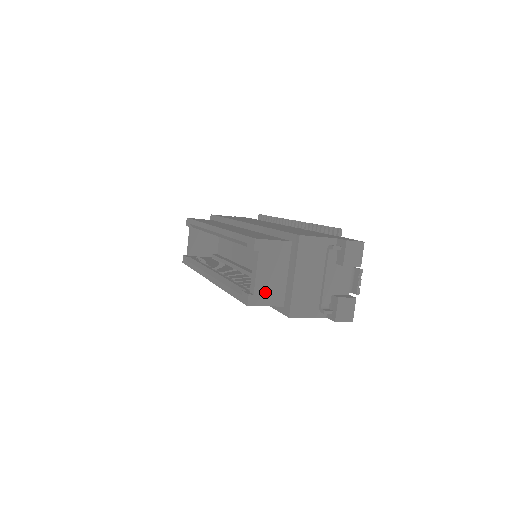
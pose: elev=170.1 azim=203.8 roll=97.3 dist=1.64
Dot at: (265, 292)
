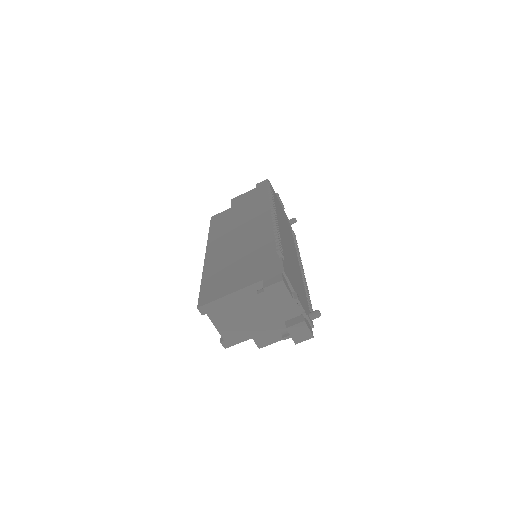
Dot at: (232, 335)
